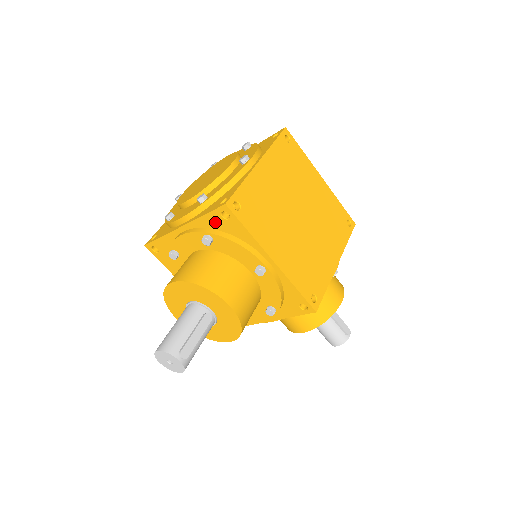
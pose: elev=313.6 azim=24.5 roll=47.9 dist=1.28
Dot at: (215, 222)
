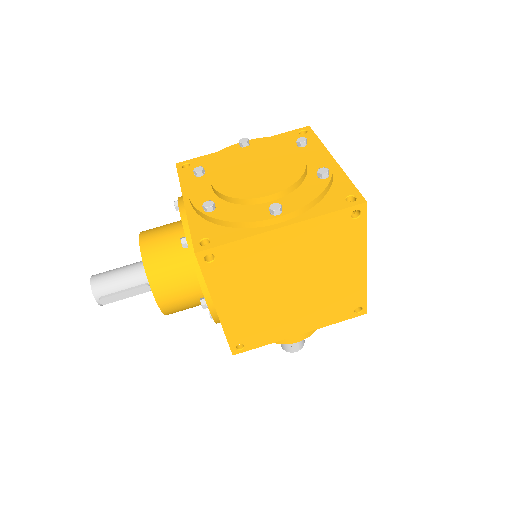
Dot at: occluded
